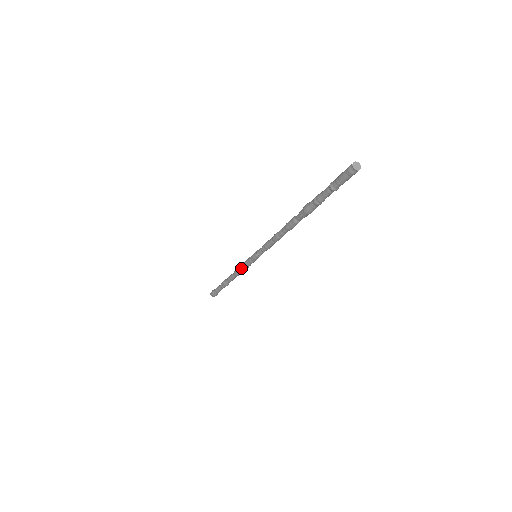
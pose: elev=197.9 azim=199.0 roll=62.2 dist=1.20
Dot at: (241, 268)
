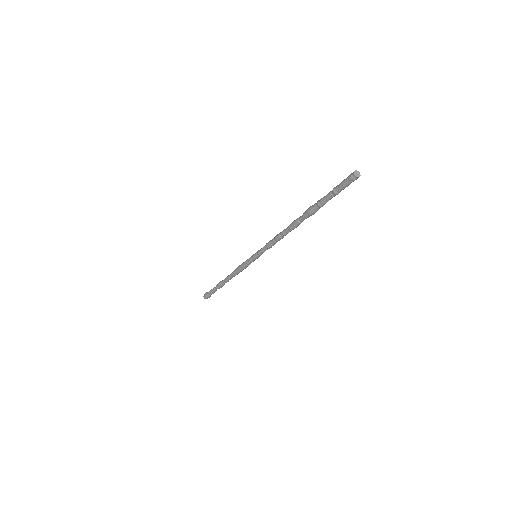
Dot at: (241, 270)
